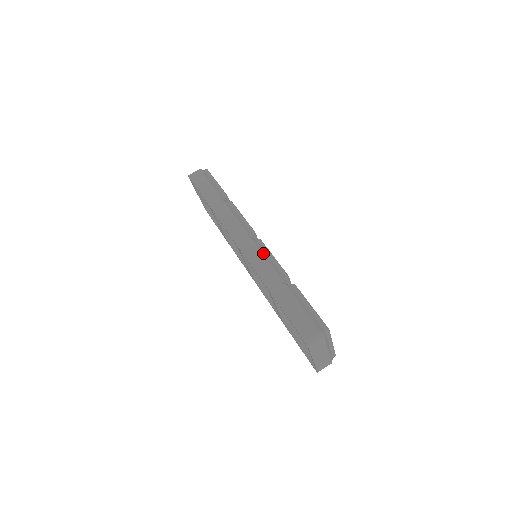
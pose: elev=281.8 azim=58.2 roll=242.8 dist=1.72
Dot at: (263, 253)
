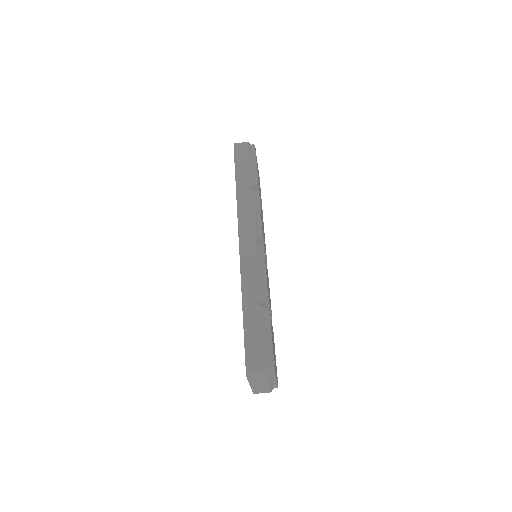
Dot at: (257, 262)
